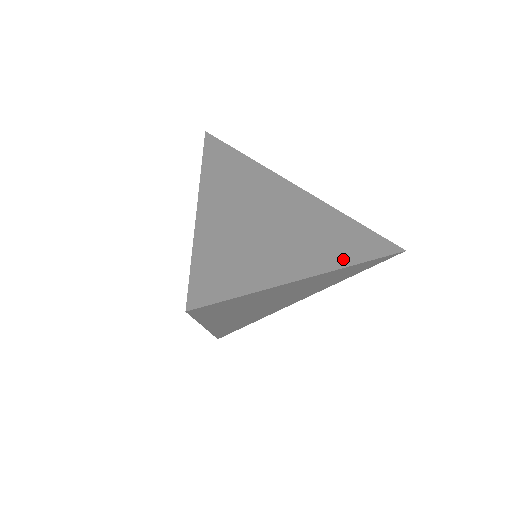
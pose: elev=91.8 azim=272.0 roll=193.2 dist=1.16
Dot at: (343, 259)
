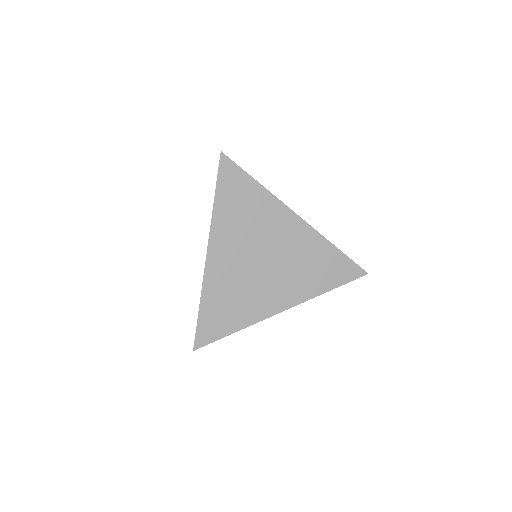
Dot at: occluded
